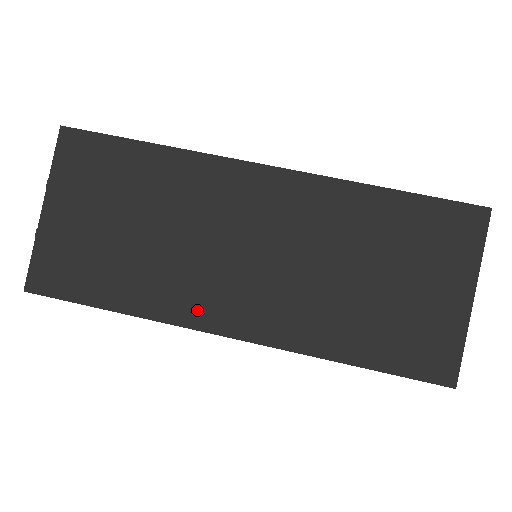
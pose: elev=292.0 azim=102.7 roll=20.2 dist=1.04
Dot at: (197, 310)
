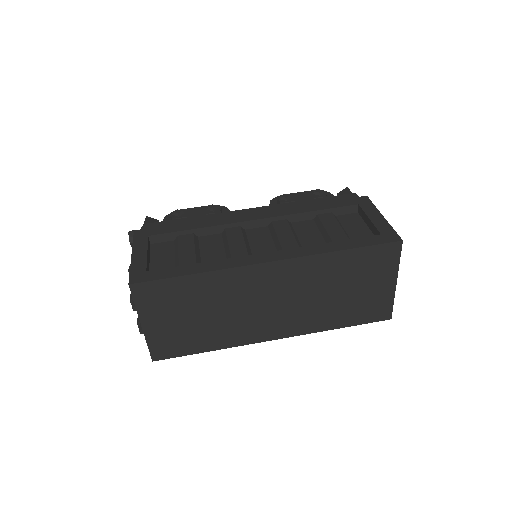
Dot at: (253, 336)
